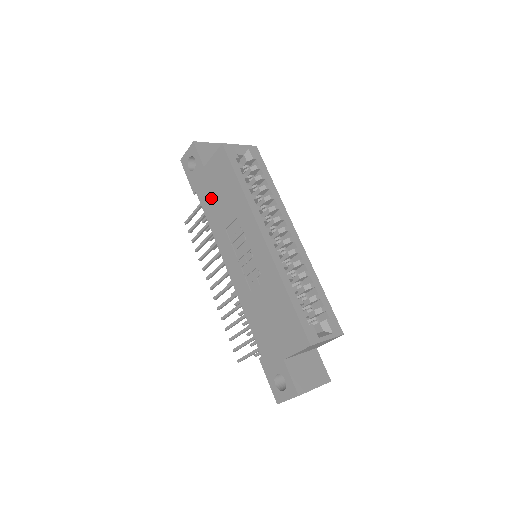
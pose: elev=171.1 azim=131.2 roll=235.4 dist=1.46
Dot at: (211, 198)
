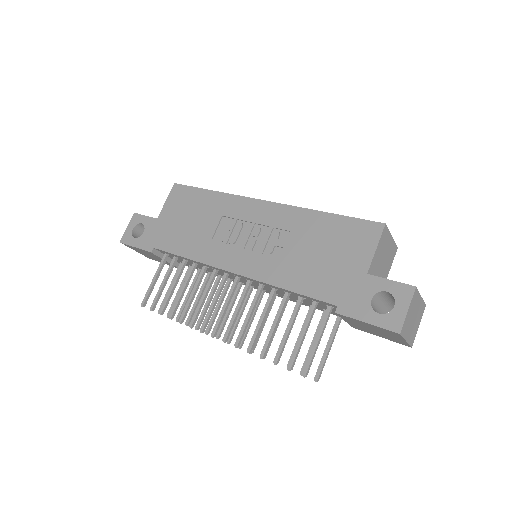
Dot at: (178, 233)
